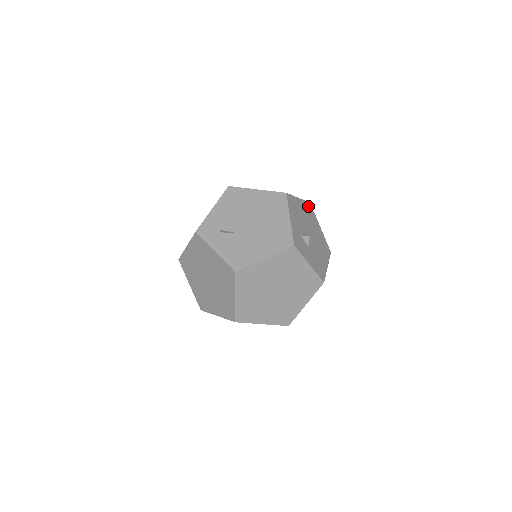
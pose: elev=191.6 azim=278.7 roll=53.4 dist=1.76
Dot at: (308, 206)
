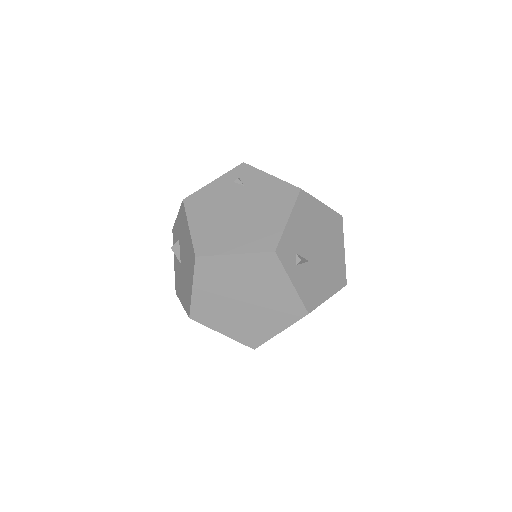
Dot at: occluded
